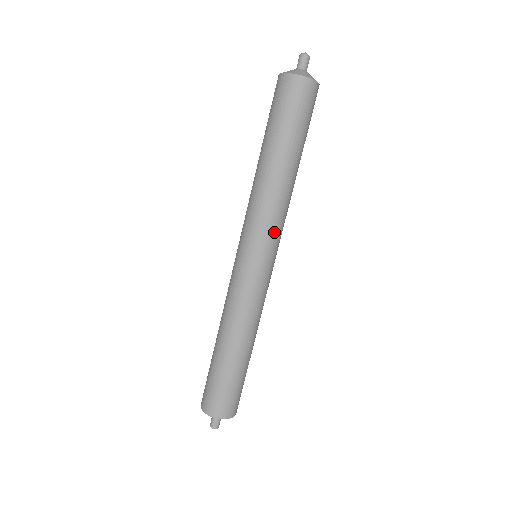
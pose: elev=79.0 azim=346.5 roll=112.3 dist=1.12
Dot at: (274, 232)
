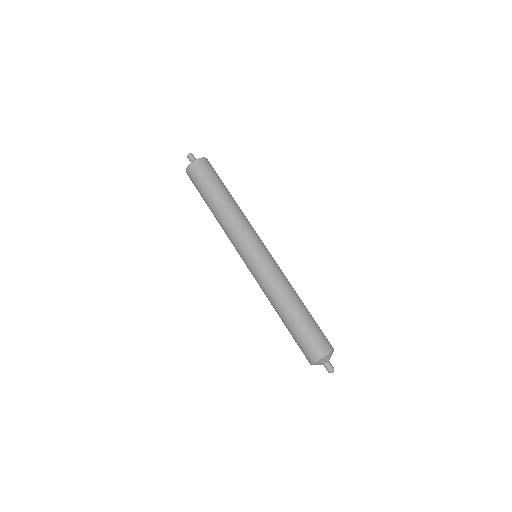
Dot at: (249, 234)
